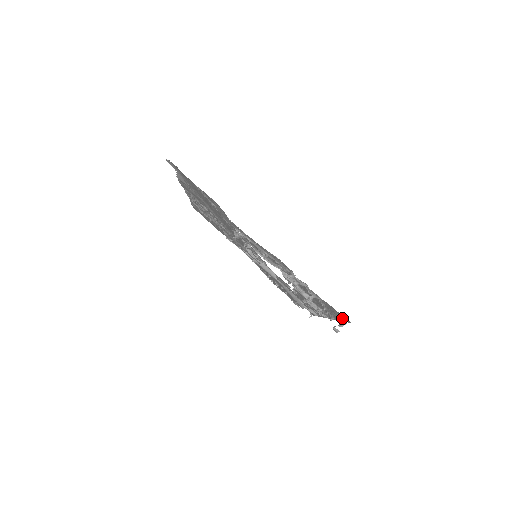
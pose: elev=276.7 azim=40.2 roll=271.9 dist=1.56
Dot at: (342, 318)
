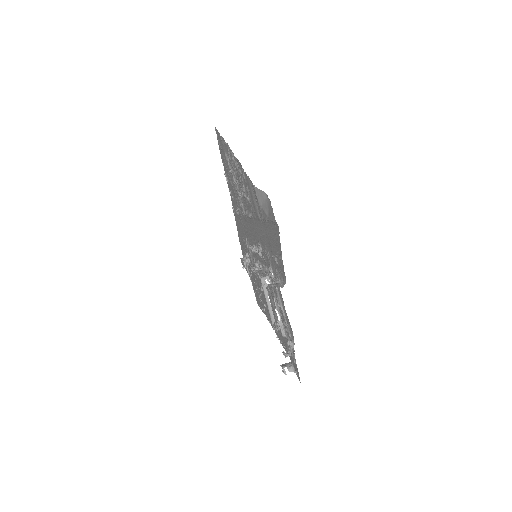
Dot at: (296, 373)
